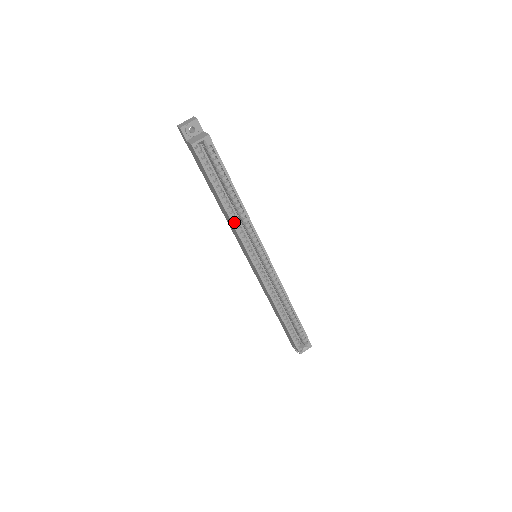
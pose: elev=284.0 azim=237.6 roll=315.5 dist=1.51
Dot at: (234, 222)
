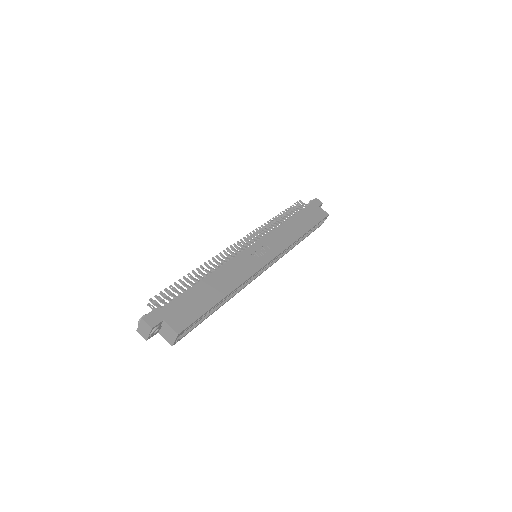
Dot at: occluded
